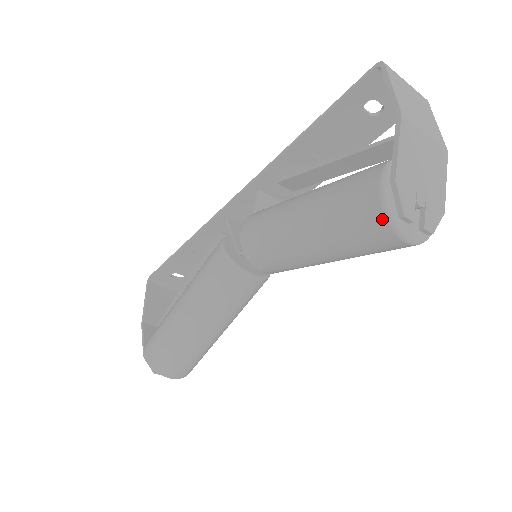
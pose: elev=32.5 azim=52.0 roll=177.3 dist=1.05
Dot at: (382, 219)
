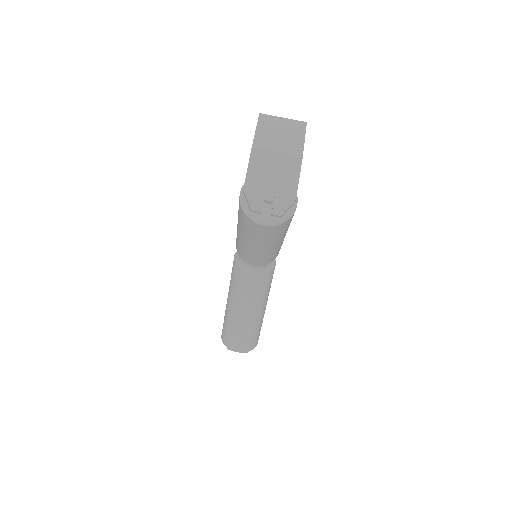
Dot at: (244, 215)
